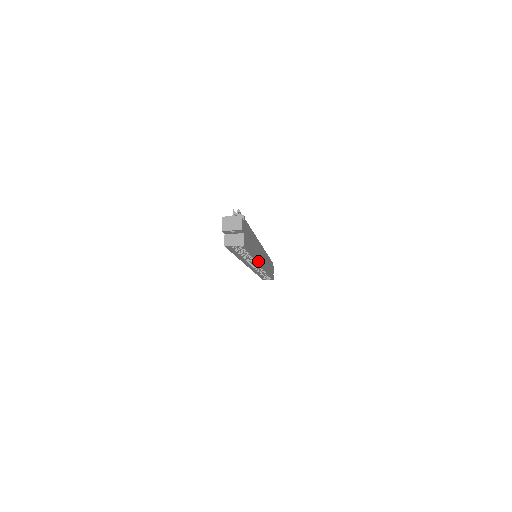
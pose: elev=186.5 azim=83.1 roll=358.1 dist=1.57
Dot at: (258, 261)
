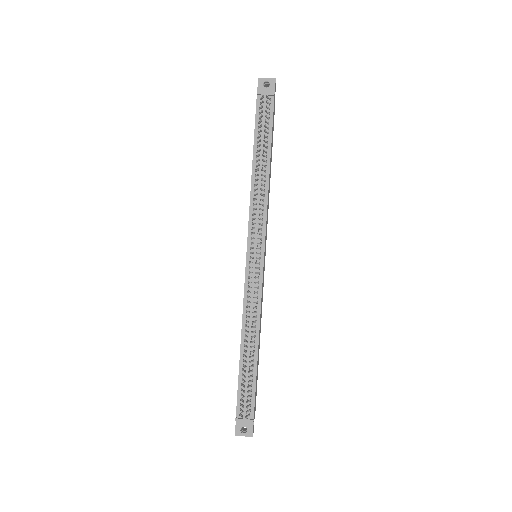
Dot at: occluded
